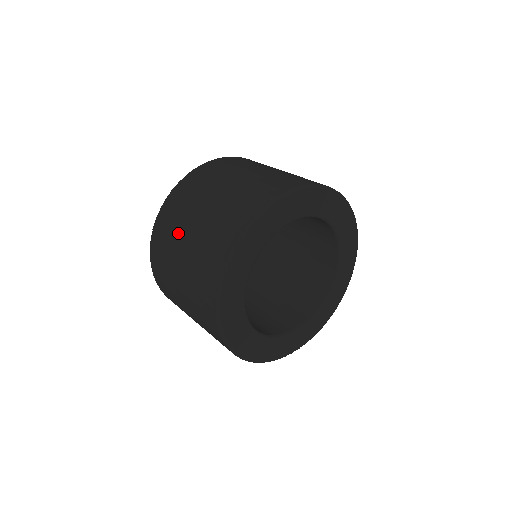
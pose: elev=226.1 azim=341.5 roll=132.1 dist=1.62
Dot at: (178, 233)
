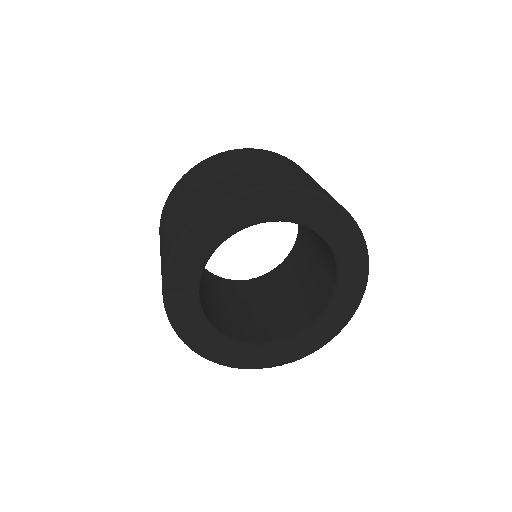
Dot at: (178, 198)
